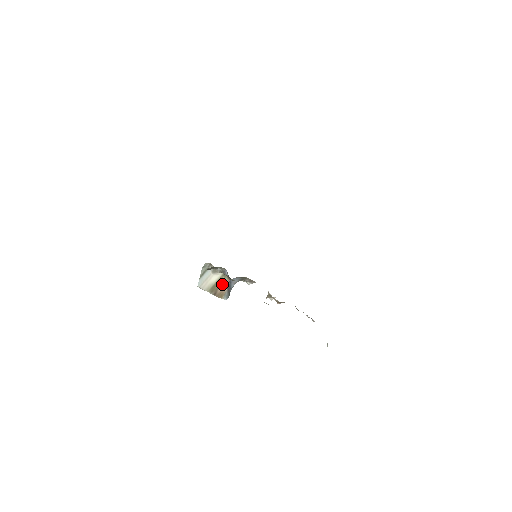
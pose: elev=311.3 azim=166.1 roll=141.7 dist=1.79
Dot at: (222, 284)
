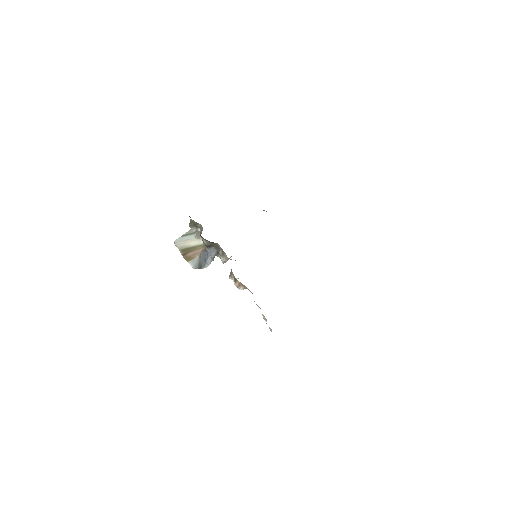
Dot at: (197, 250)
